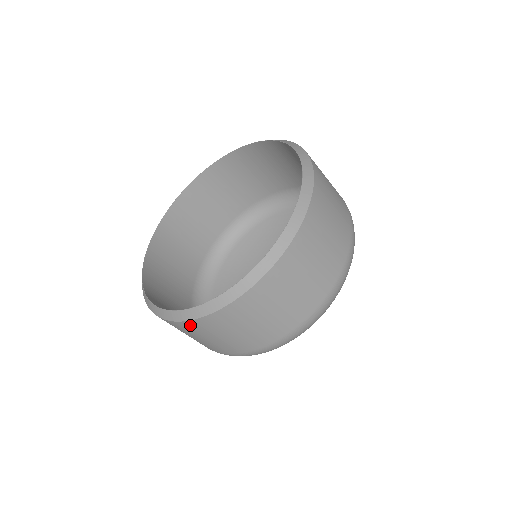
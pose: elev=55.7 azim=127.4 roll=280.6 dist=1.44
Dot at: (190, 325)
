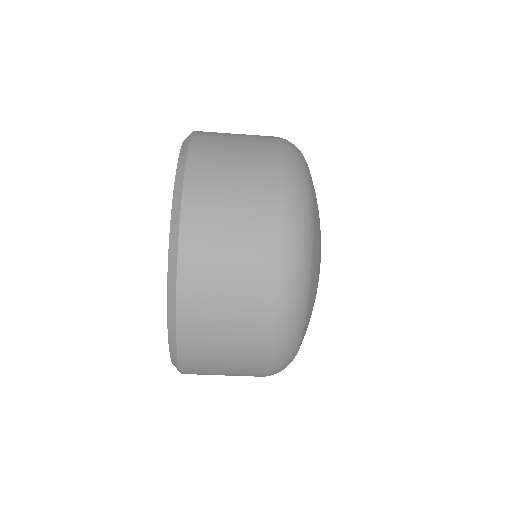
Dot at: (187, 336)
